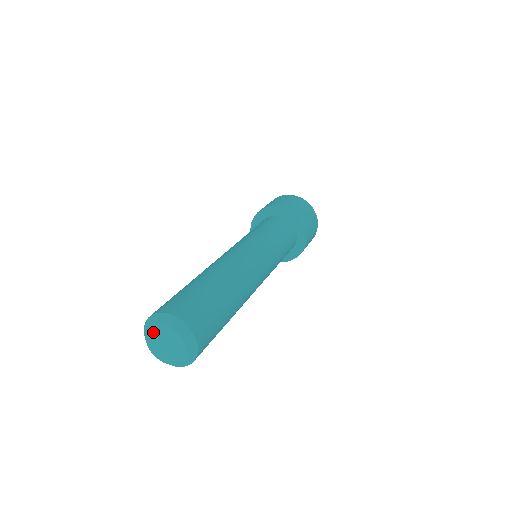
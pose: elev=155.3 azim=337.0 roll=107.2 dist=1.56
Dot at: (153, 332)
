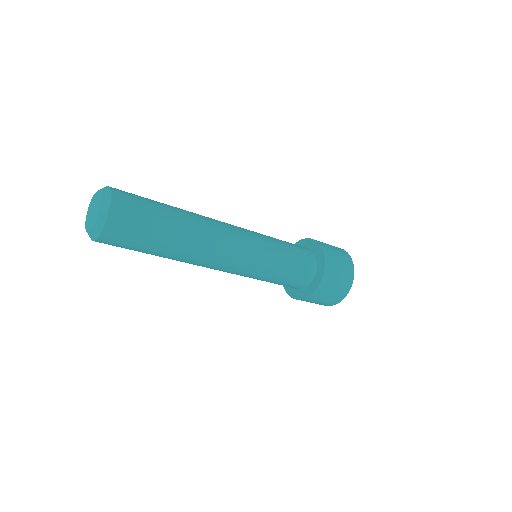
Dot at: (89, 209)
